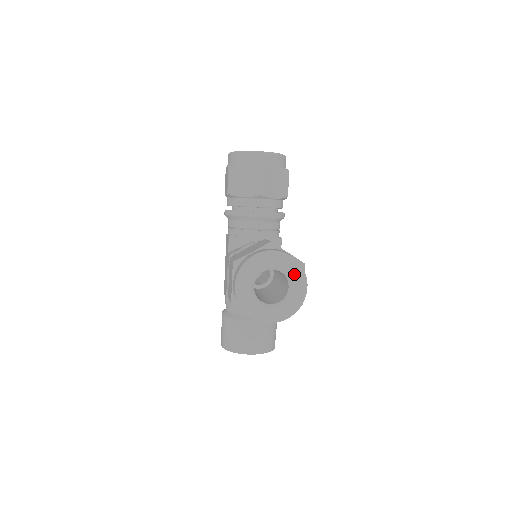
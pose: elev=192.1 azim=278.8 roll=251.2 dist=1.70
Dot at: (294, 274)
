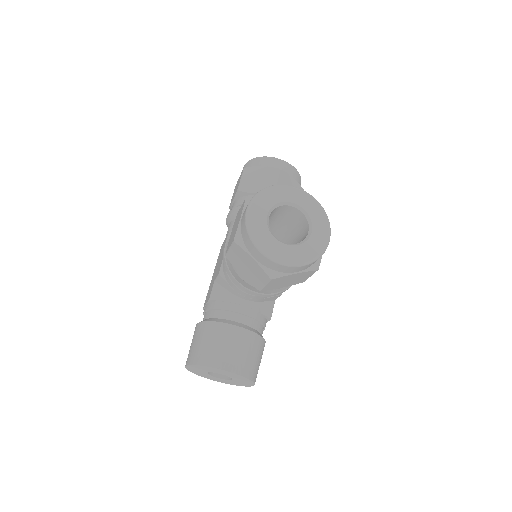
Dot at: (317, 218)
